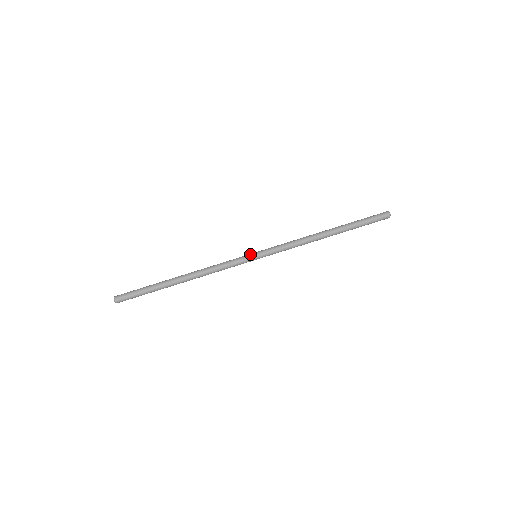
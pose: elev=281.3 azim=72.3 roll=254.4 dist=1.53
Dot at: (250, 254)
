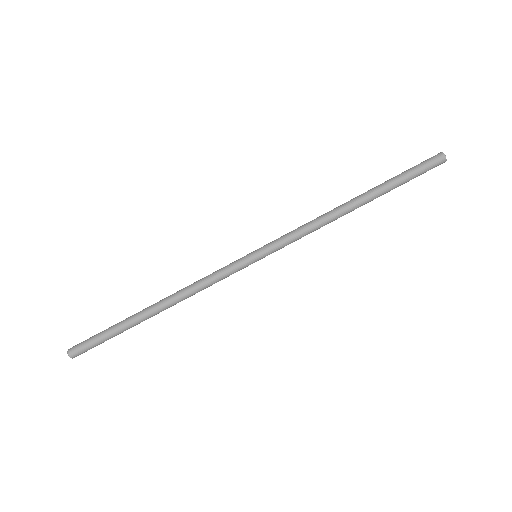
Dot at: occluded
